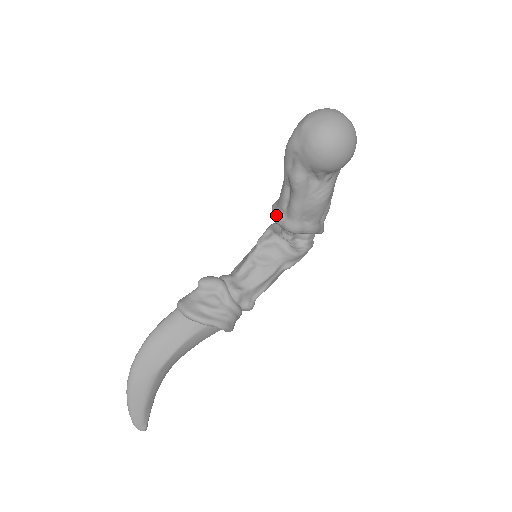
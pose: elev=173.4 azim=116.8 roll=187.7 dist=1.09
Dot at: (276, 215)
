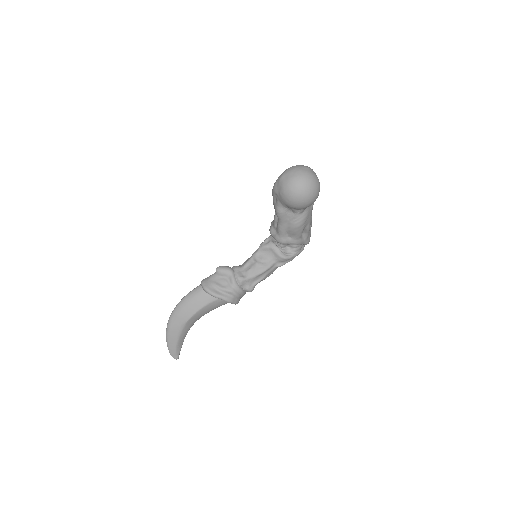
Dot at: (271, 230)
